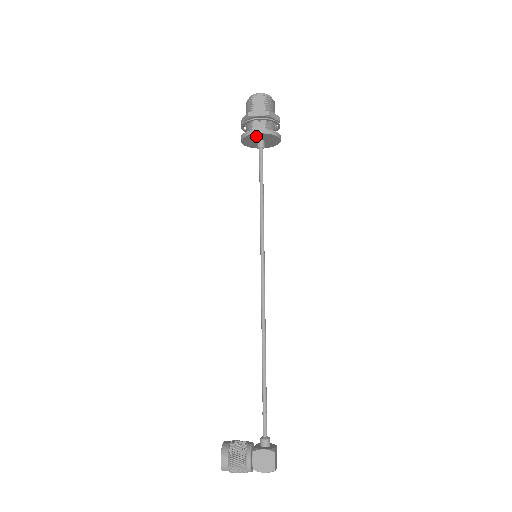
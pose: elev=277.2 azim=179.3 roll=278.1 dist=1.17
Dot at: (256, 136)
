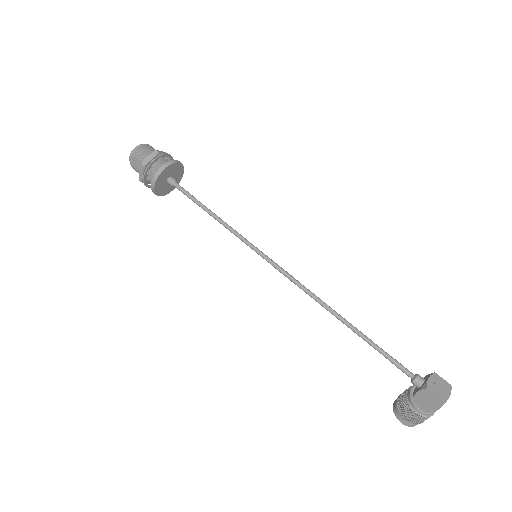
Dot at: (159, 186)
